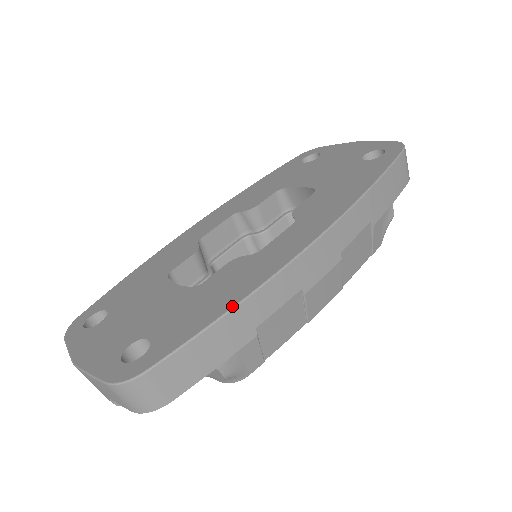
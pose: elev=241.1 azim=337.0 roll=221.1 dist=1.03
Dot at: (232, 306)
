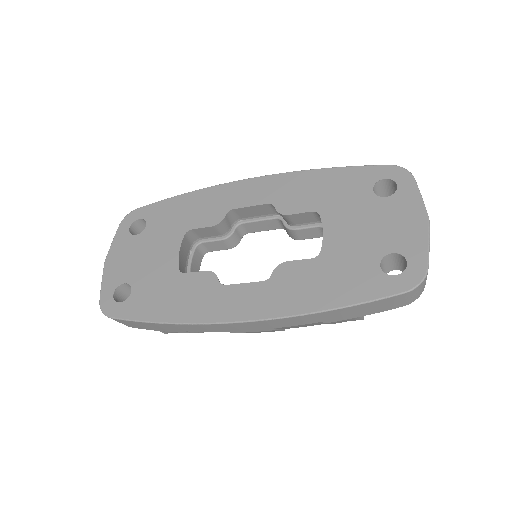
Dot at: (167, 322)
